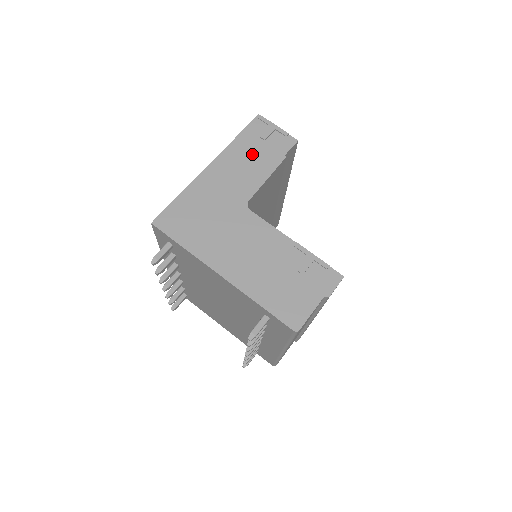
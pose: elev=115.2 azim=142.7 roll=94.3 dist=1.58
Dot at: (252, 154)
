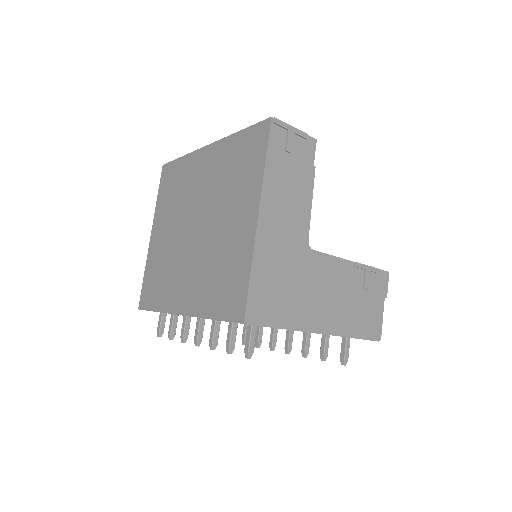
Dot at: (288, 179)
